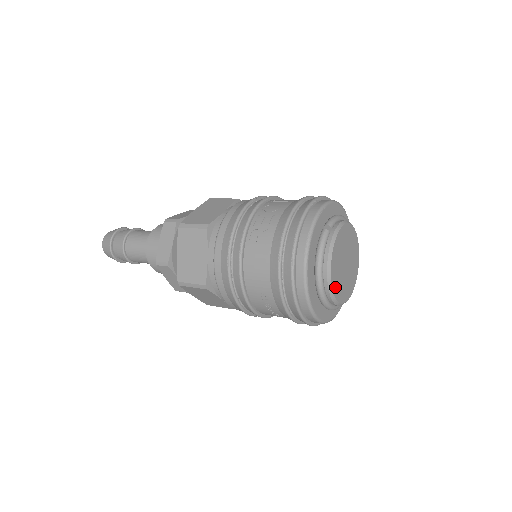
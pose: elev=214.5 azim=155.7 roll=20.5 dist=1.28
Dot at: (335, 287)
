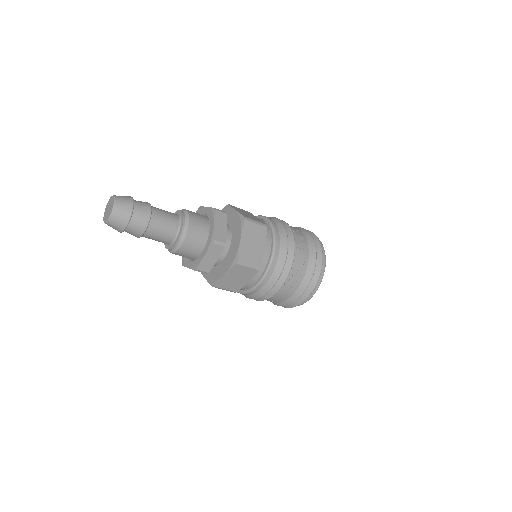
Dot at: occluded
